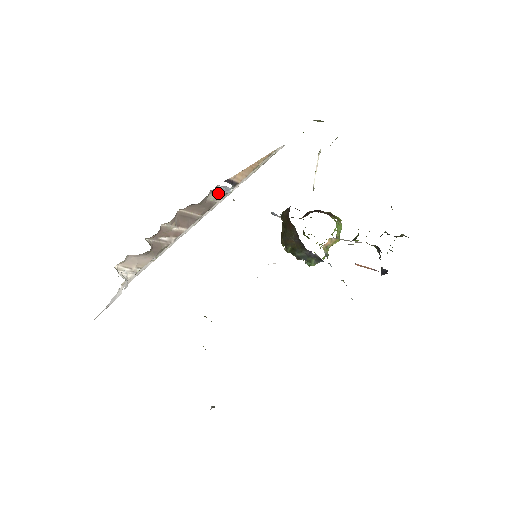
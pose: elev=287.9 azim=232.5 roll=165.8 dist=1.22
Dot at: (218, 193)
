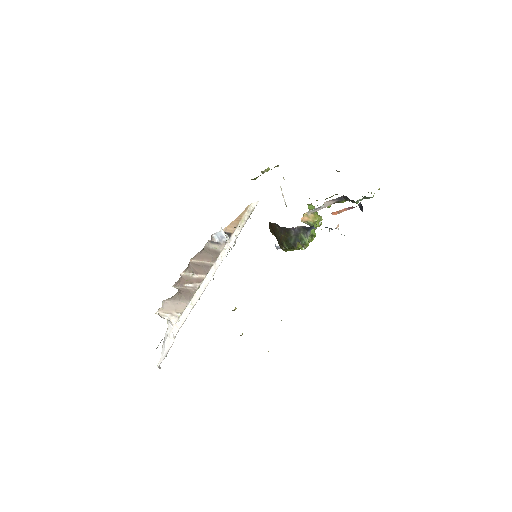
Dot at: (217, 243)
